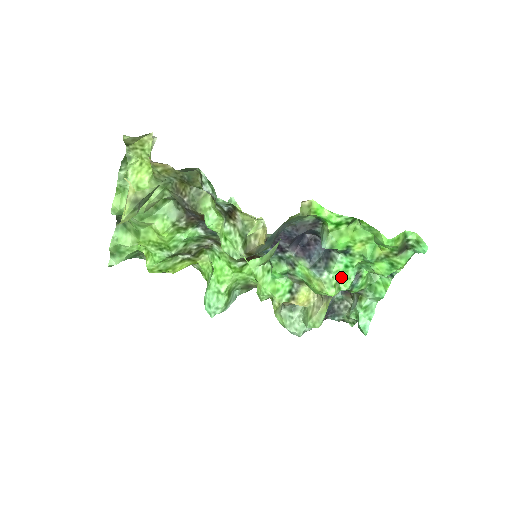
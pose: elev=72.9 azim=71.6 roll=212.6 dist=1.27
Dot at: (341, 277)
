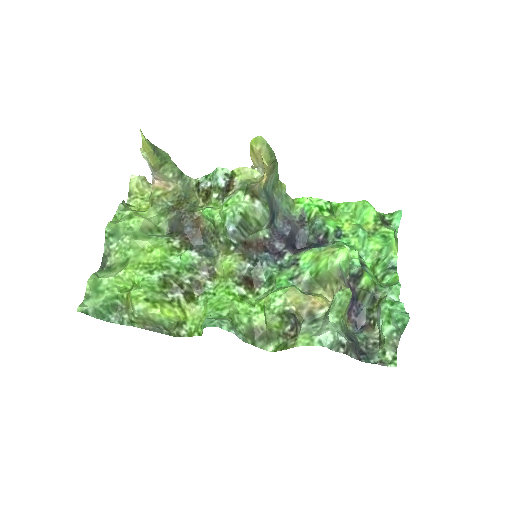
Dot at: occluded
